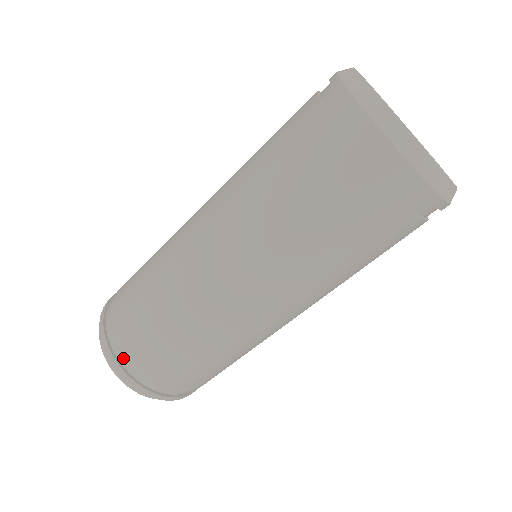
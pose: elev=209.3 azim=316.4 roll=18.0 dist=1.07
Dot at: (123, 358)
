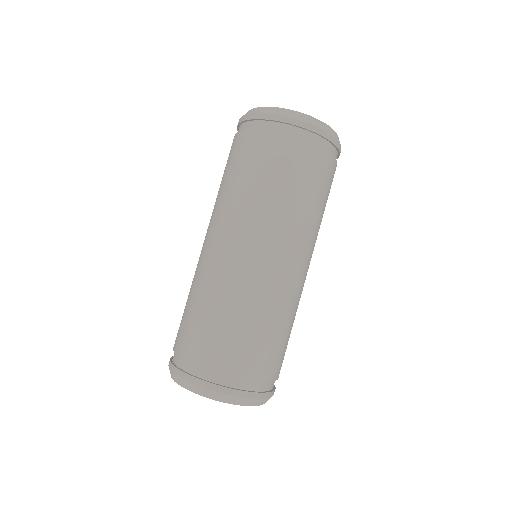
Dot at: (187, 366)
